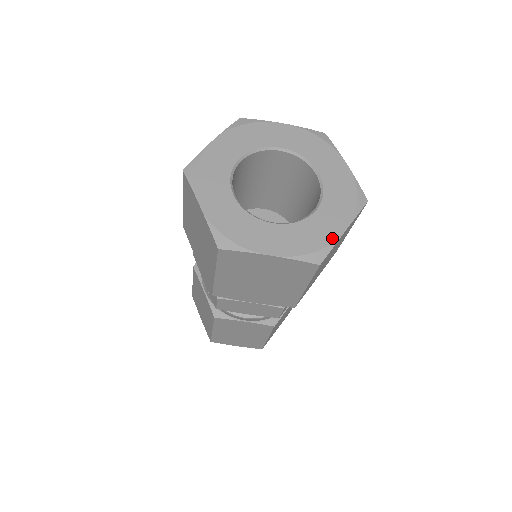
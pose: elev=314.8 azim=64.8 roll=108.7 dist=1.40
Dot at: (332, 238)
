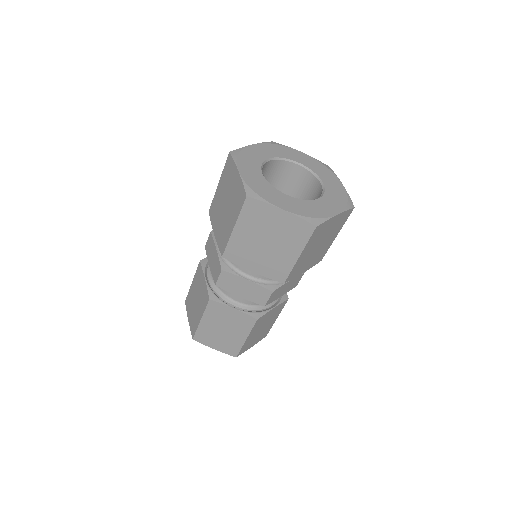
Dot at: (327, 215)
